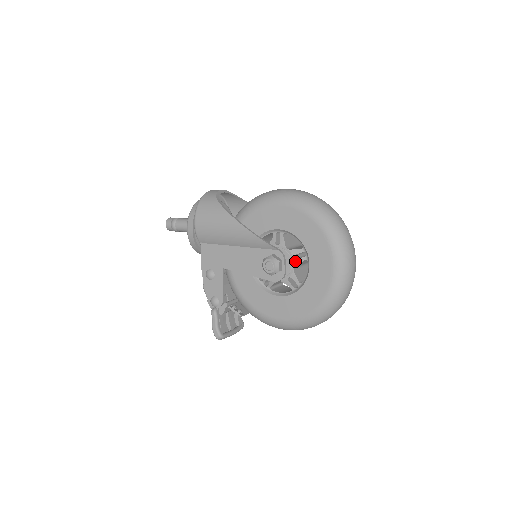
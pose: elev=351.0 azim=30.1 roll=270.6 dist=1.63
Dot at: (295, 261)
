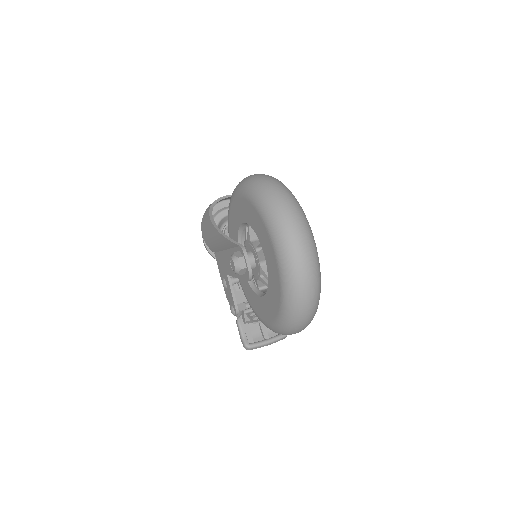
Dot at: (258, 255)
